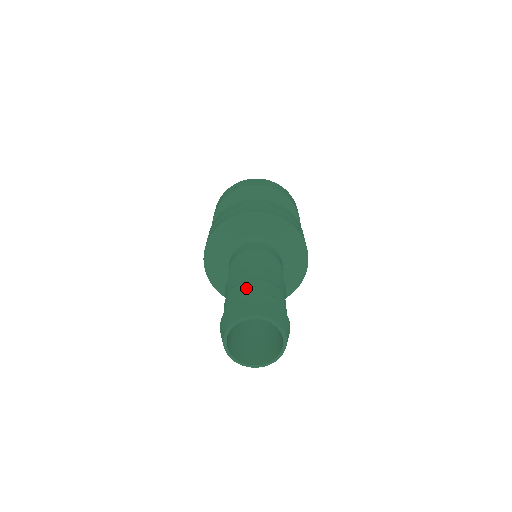
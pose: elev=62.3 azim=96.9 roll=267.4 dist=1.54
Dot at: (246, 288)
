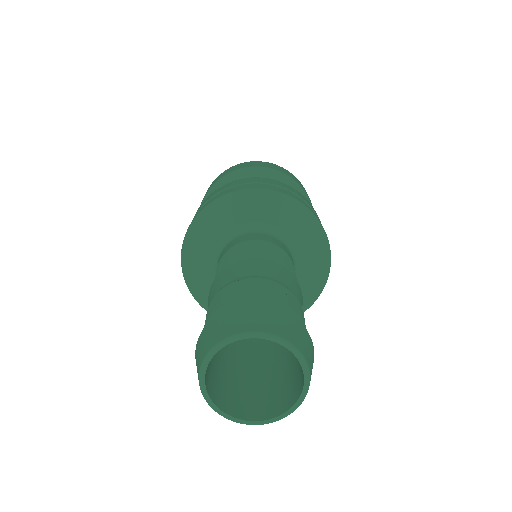
Dot at: (245, 288)
